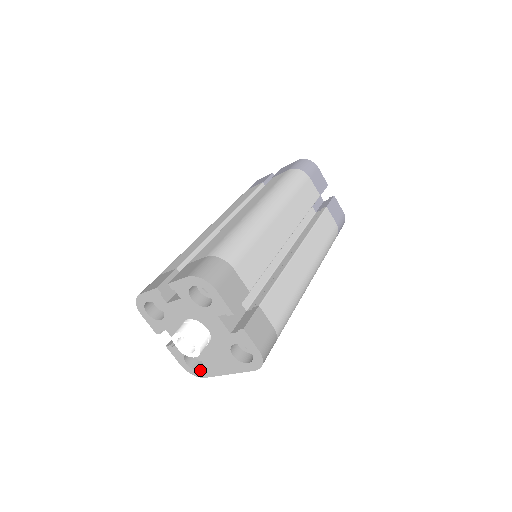
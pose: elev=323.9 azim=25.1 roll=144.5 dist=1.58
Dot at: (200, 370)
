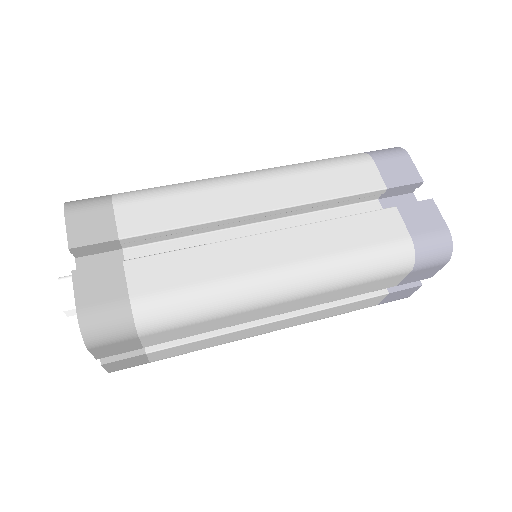
Dot at: occluded
